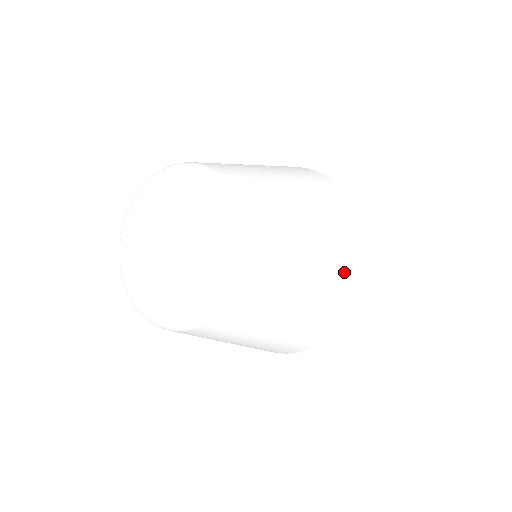
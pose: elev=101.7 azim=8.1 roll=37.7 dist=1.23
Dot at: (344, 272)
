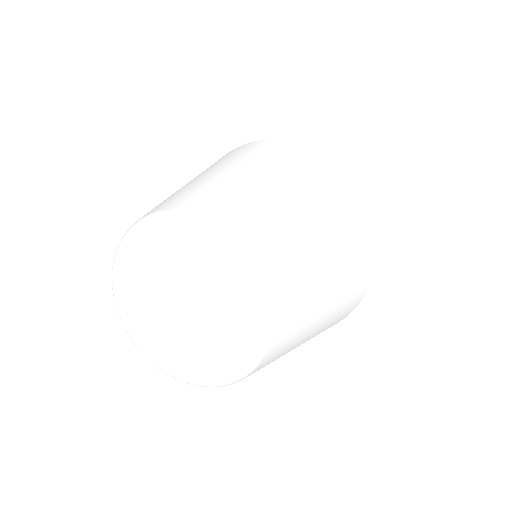
Dot at: (357, 279)
